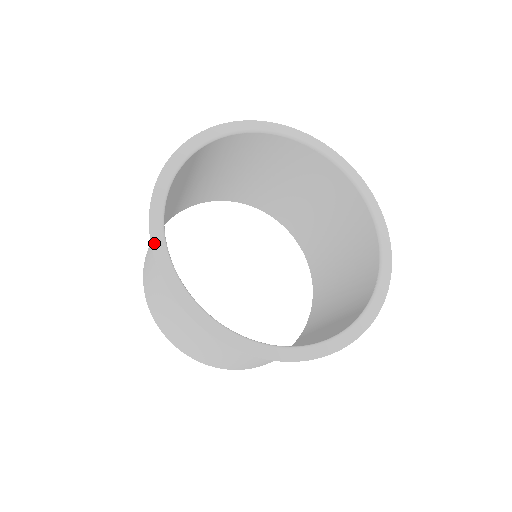
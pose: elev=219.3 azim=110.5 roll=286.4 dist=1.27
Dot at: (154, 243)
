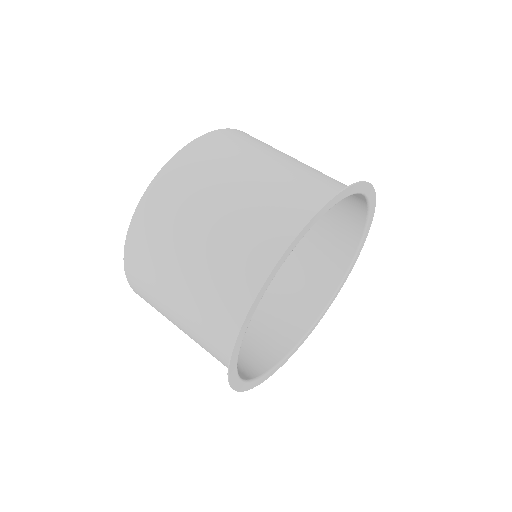
Dot at: (251, 310)
